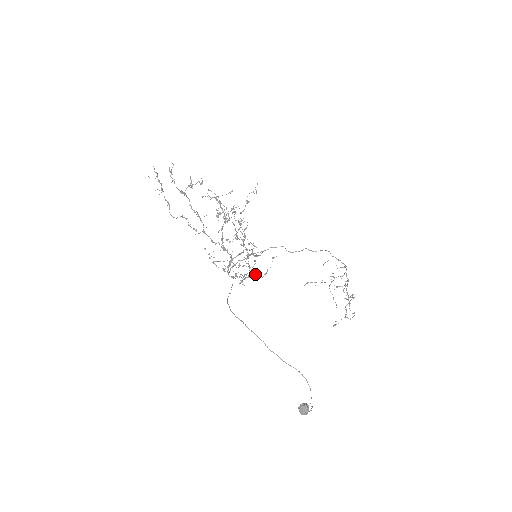
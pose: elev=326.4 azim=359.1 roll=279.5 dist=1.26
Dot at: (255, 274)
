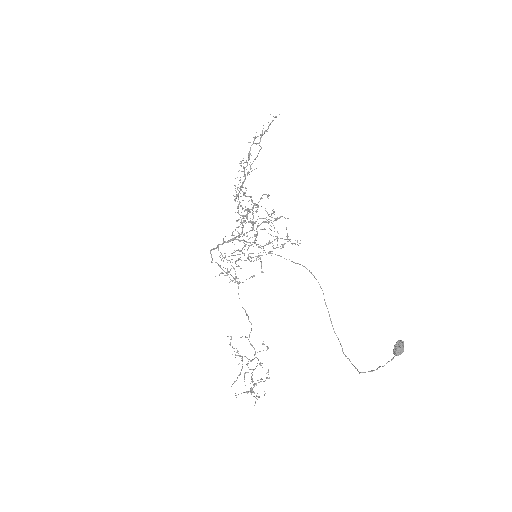
Dot at: occluded
